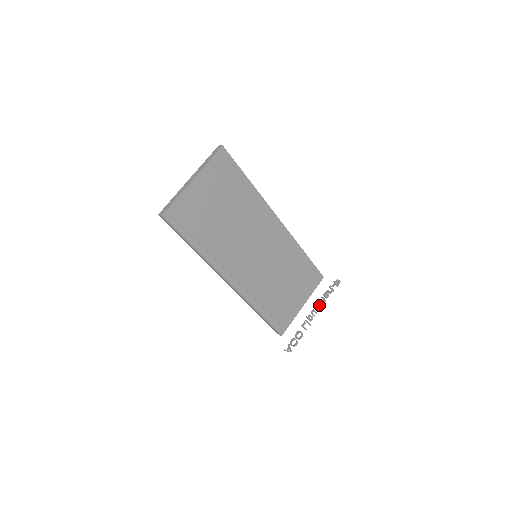
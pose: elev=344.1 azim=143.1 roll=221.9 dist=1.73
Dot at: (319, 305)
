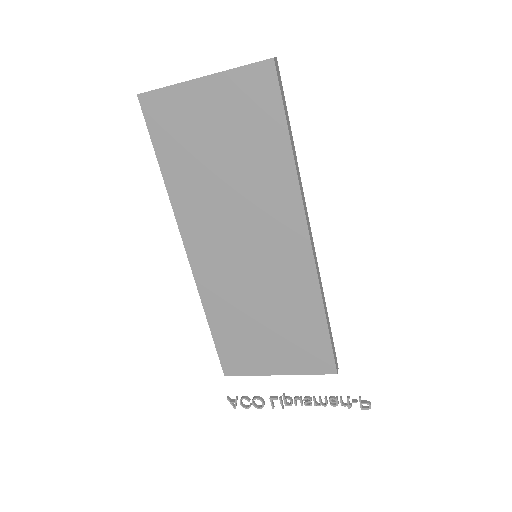
Dot at: (315, 401)
